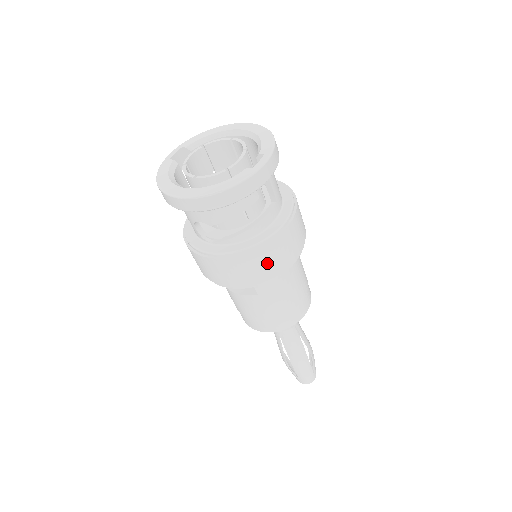
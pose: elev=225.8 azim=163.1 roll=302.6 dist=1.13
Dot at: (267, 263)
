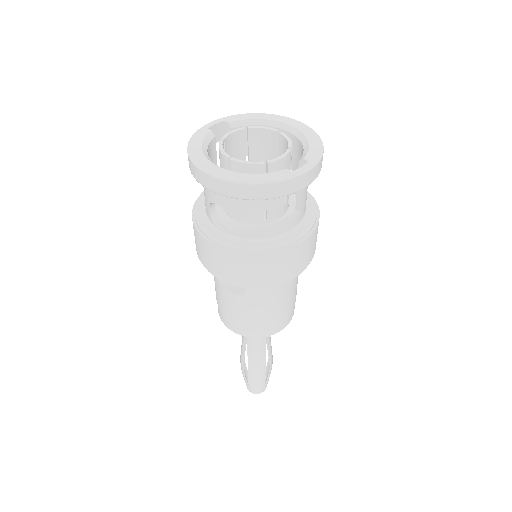
Dot at: (269, 270)
